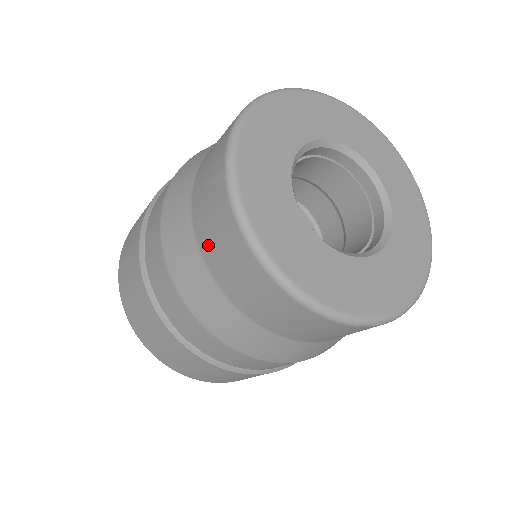
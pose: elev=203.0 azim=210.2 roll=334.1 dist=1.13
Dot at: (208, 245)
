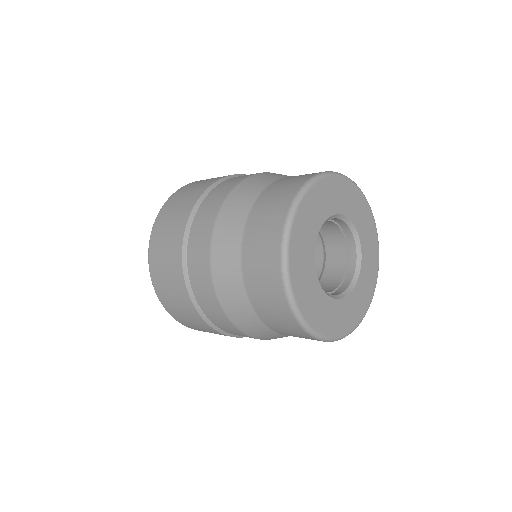
Dot at: (288, 335)
